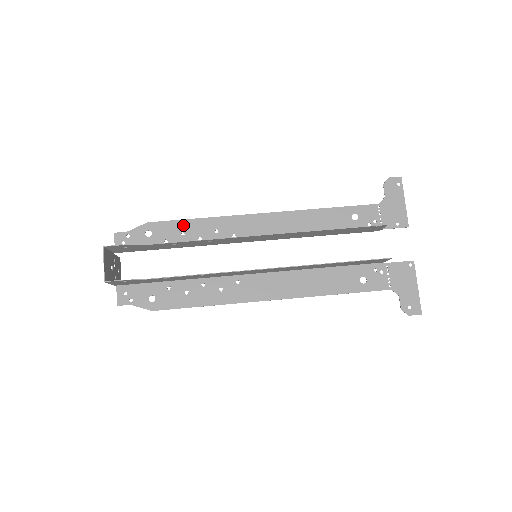
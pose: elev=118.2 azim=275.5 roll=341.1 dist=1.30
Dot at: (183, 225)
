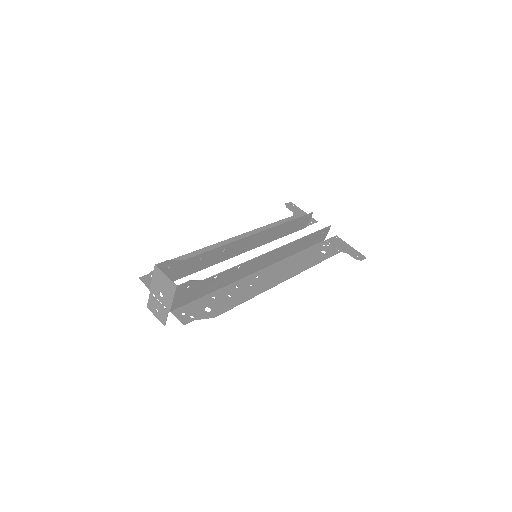
Dot at: (189, 257)
